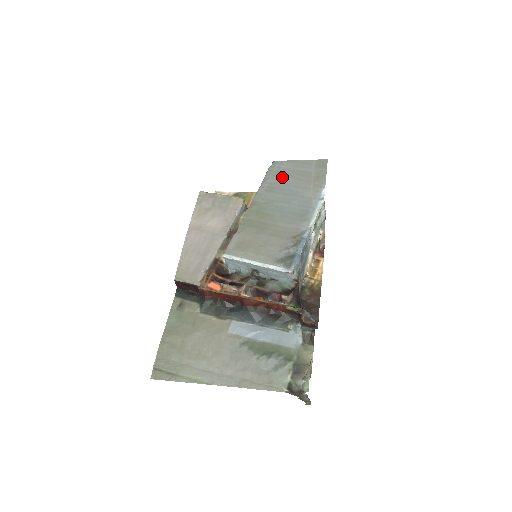
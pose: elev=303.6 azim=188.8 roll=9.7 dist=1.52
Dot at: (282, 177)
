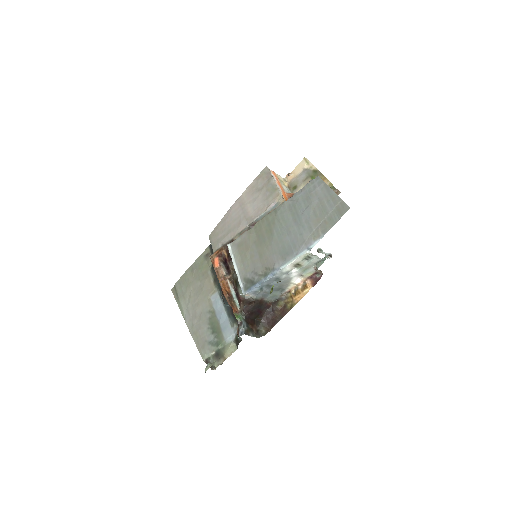
Dot at: (307, 201)
